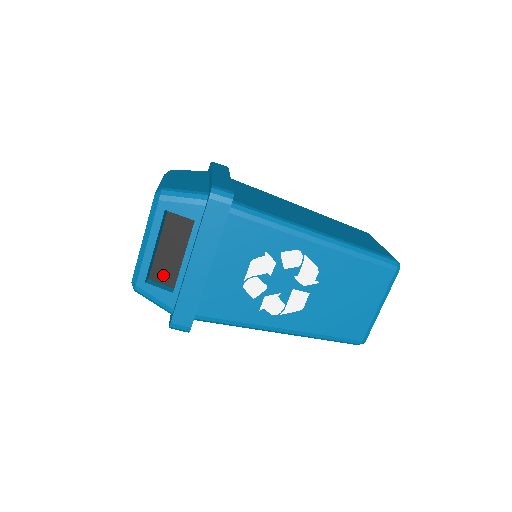
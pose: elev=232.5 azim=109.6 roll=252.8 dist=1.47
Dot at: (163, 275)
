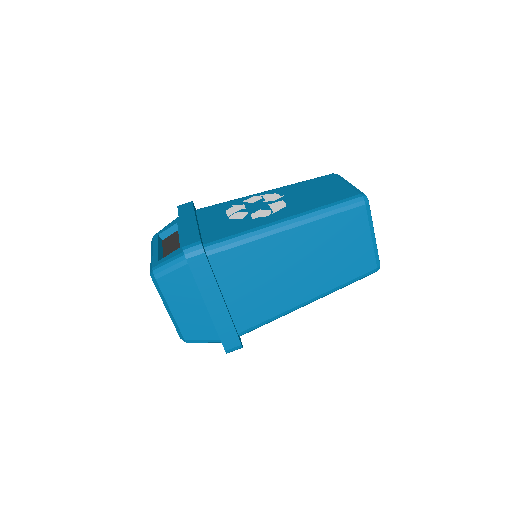
Dot at: occluded
